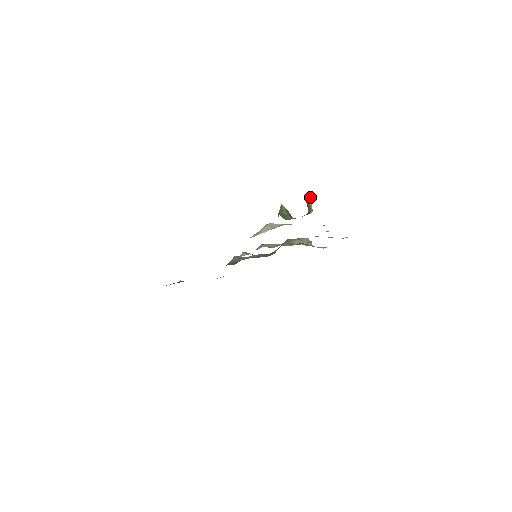
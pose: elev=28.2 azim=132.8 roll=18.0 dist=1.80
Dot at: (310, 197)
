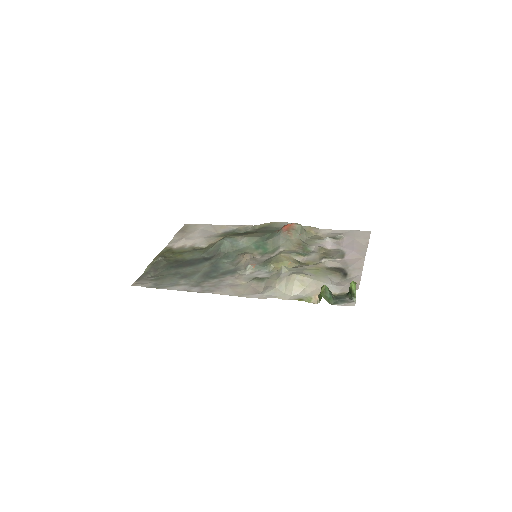
Dot at: (355, 285)
